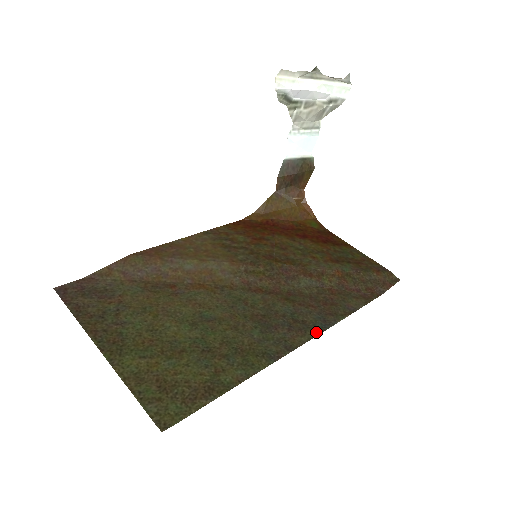
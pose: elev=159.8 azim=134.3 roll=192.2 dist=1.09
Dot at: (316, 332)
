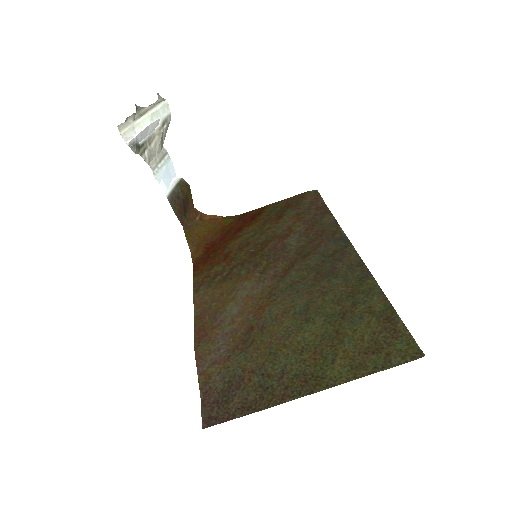
Dot at: (349, 246)
